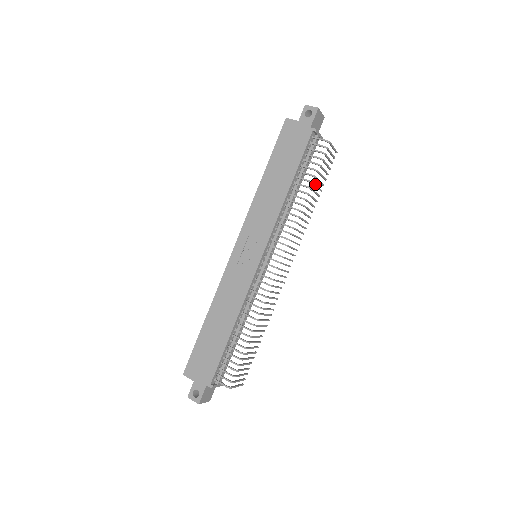
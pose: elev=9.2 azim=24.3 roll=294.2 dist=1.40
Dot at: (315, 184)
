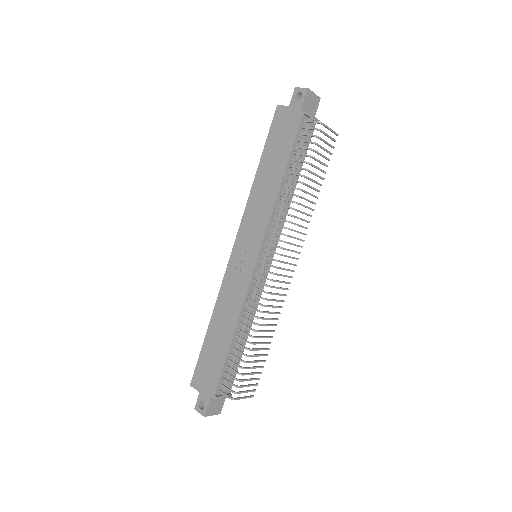
Dot at: (311, 171)
